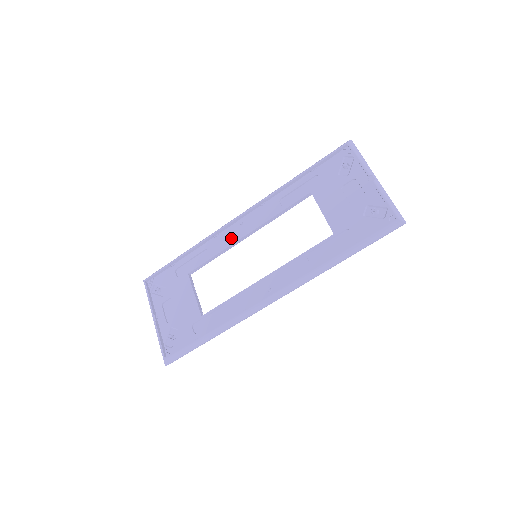
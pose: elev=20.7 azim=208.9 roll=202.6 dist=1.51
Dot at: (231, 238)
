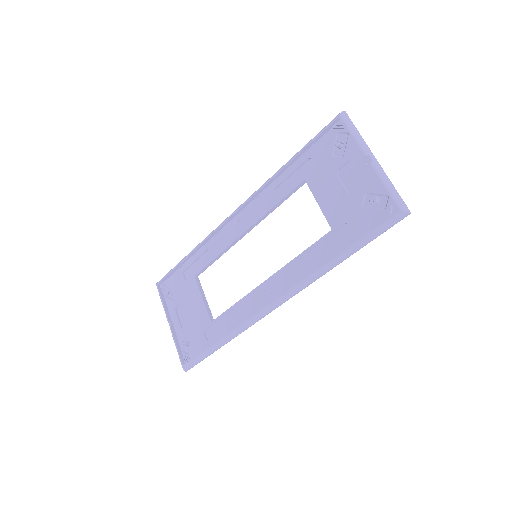
Dot at: (230, 236)
